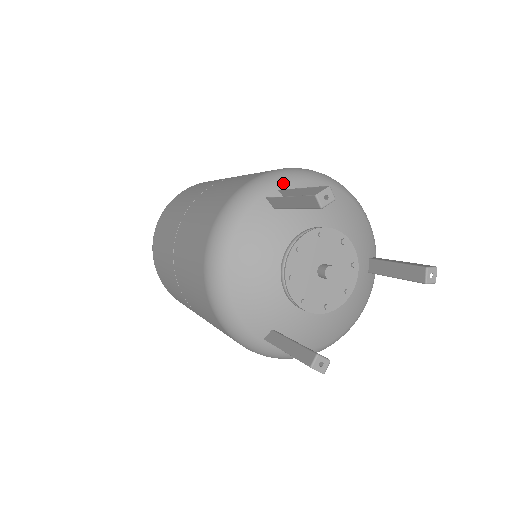
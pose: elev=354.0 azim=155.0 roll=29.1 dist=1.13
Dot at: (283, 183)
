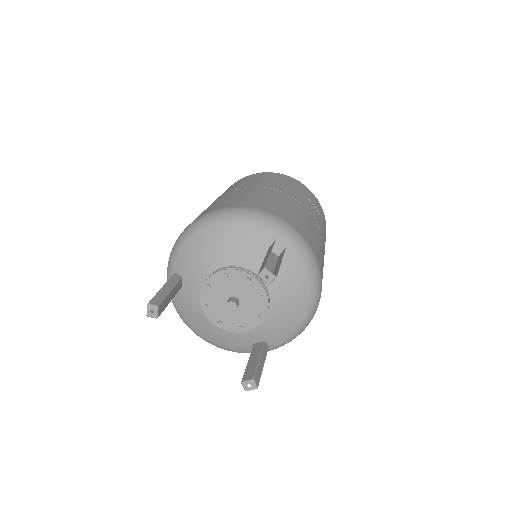
Dot at: (173, 265)
